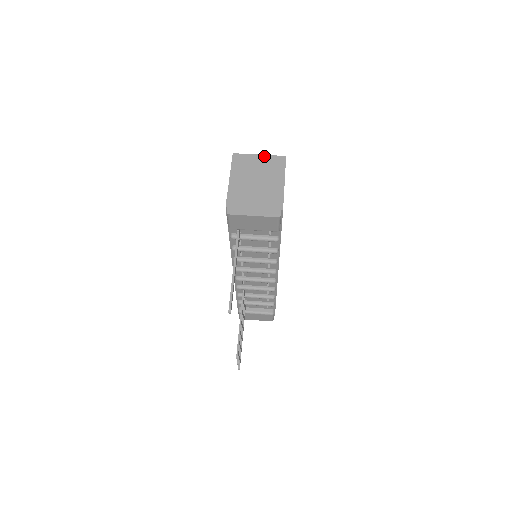
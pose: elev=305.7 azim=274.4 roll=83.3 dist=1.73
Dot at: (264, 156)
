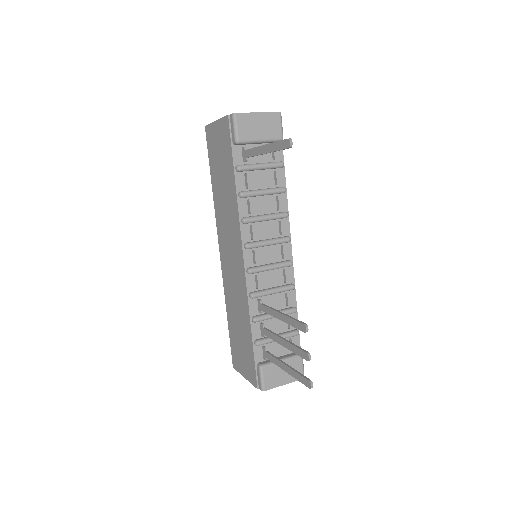
Dot at: occluded
